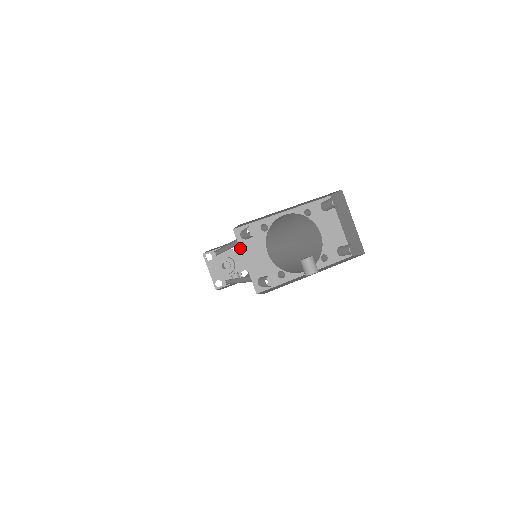
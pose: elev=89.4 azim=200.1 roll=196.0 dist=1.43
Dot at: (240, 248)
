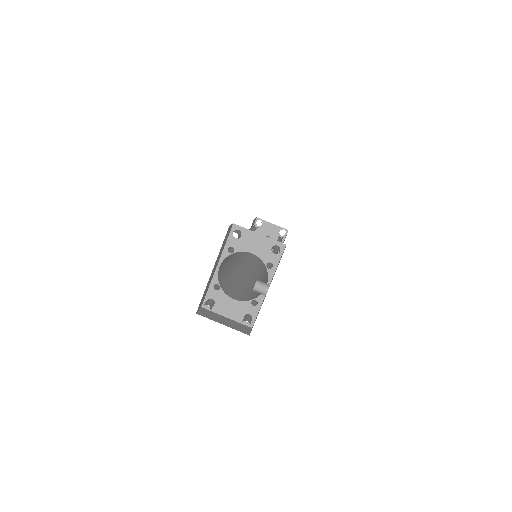
Dot at: (216, 313)
